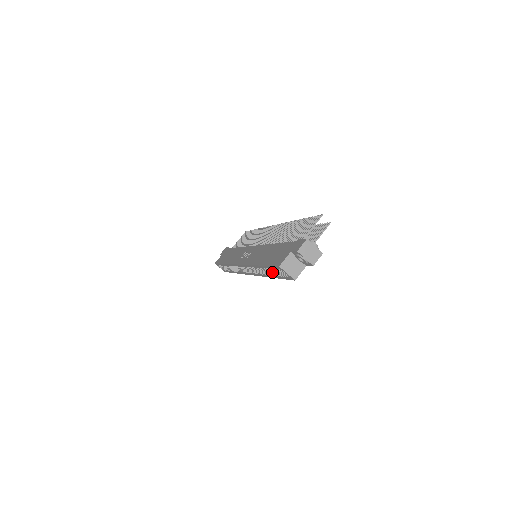
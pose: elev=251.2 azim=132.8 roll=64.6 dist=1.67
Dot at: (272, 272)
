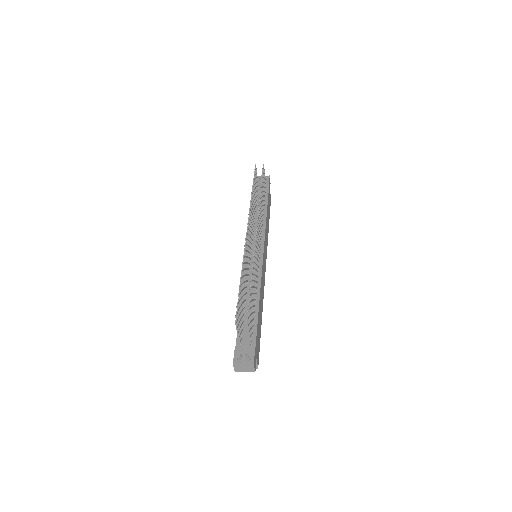
Dot at: occluded
